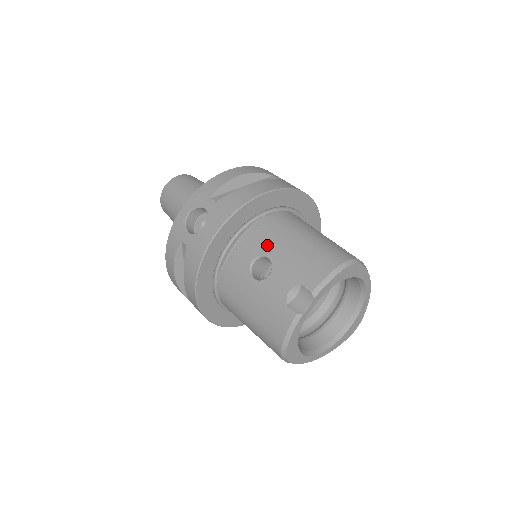
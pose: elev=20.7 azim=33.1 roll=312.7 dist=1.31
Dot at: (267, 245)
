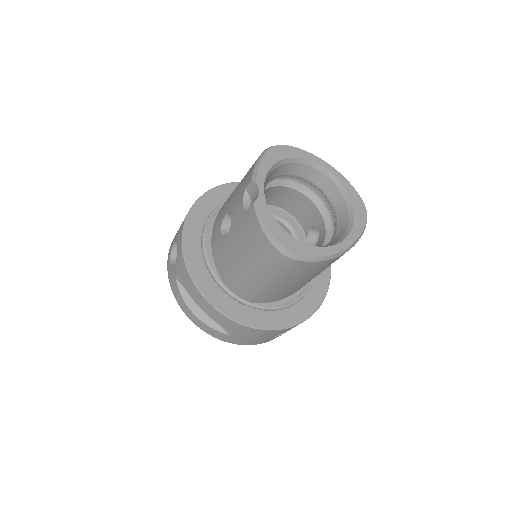
Dot at: (223, 211)
